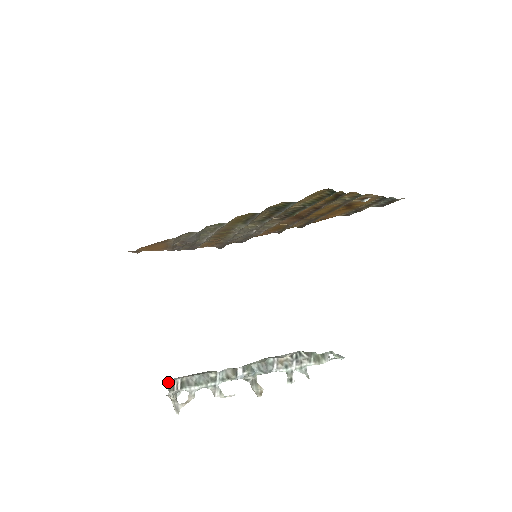
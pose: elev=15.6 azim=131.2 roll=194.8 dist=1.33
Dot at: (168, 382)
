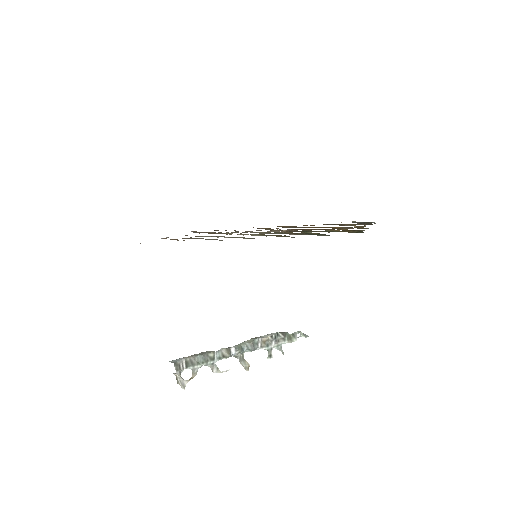
Dot at: (175, 362)
